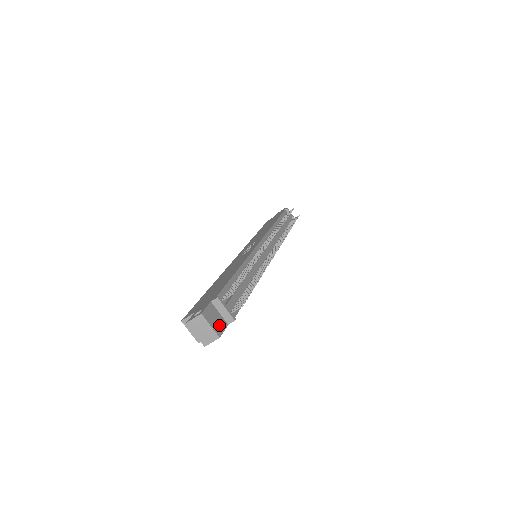
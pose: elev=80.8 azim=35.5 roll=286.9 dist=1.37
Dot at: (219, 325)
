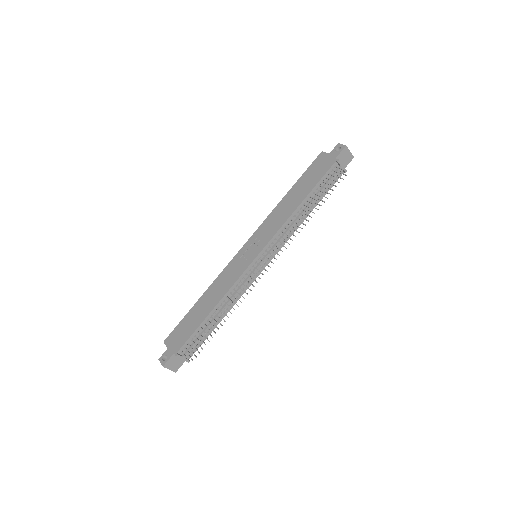
Dot at: (177, 365)
